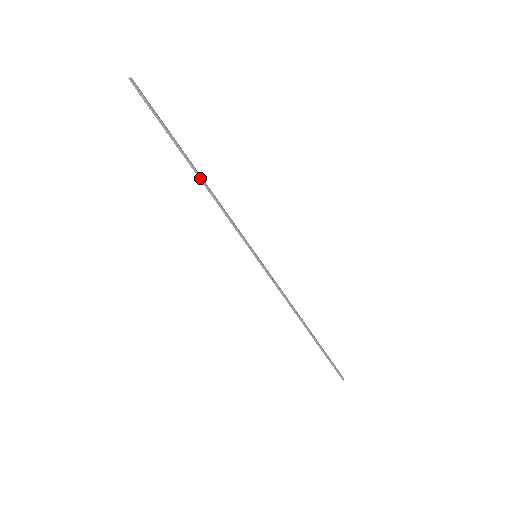
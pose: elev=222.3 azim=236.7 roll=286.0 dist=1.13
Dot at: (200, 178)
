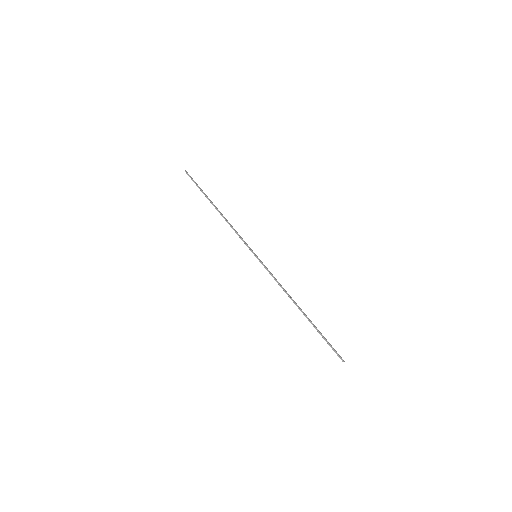
Dot at: (219, 212)
